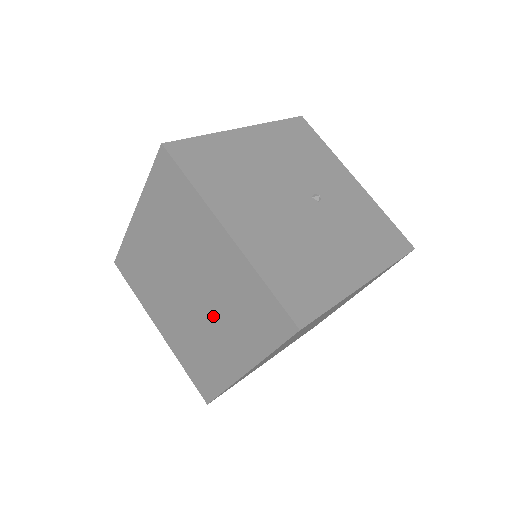
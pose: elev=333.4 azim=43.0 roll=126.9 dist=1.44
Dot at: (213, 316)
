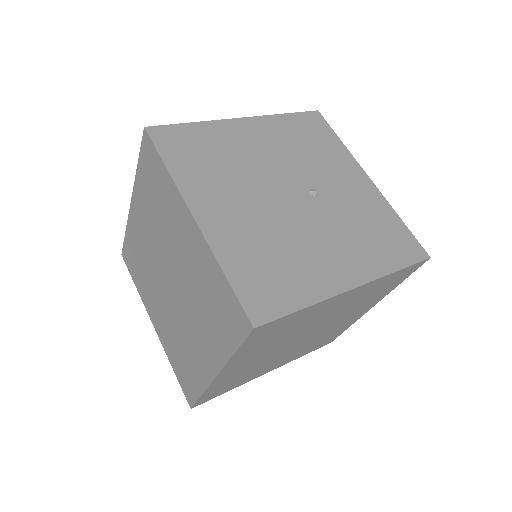
Dot at: (189, 311)
